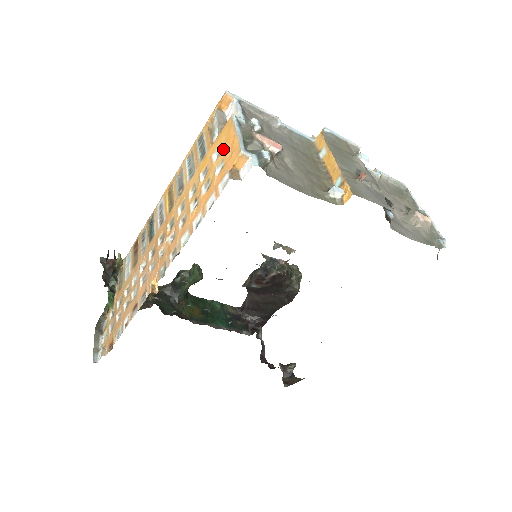
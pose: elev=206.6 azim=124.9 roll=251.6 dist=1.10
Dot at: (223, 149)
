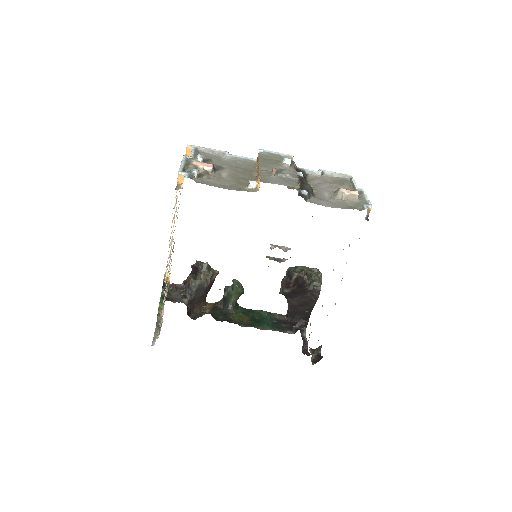
Dot at: occluded
